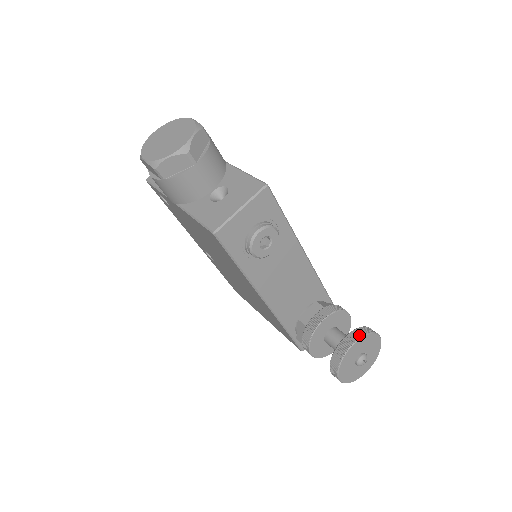
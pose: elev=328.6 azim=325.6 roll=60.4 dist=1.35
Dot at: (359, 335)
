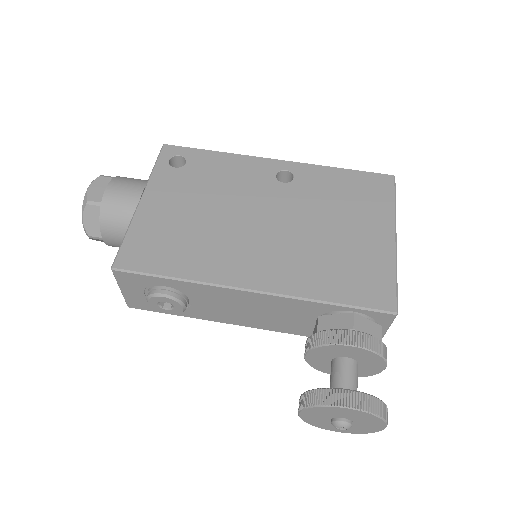
Dot at: (304, 404)
